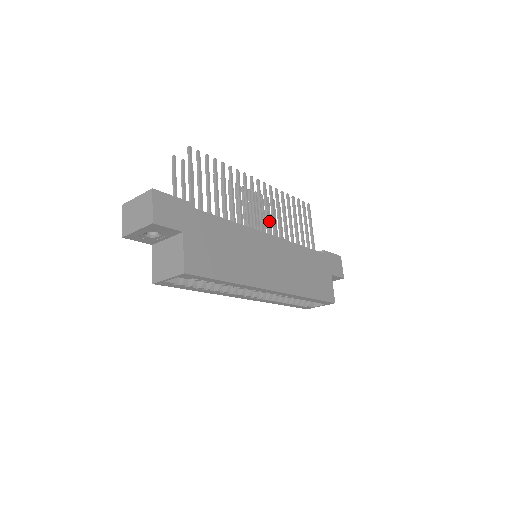
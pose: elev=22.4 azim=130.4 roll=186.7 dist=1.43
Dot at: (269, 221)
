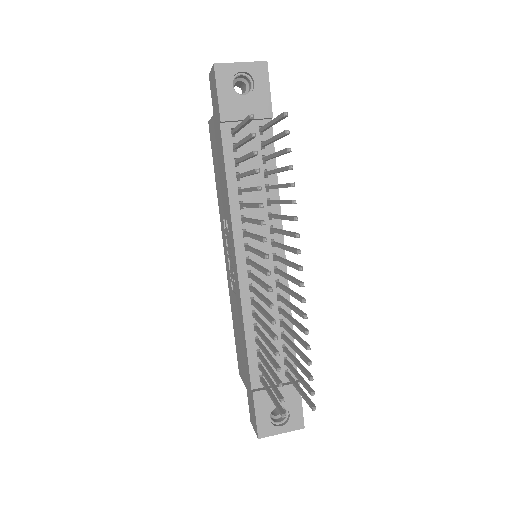
Dot at: occluded
